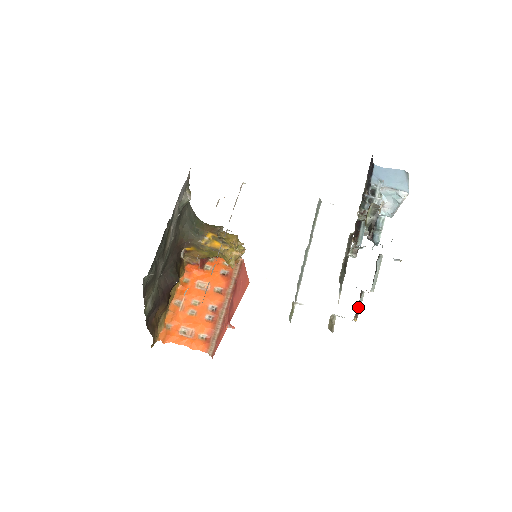
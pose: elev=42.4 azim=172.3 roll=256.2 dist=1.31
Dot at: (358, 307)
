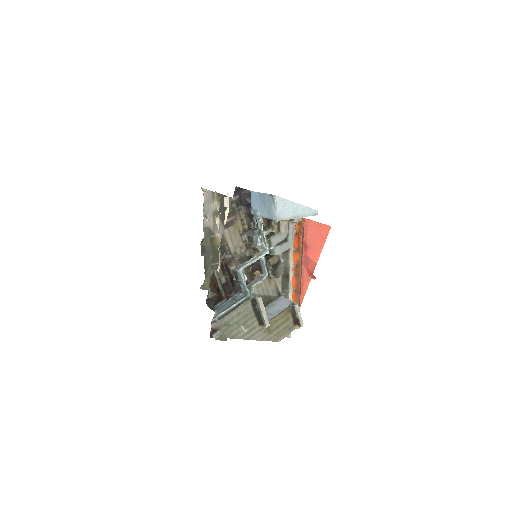
Dot at: (297, 318)
